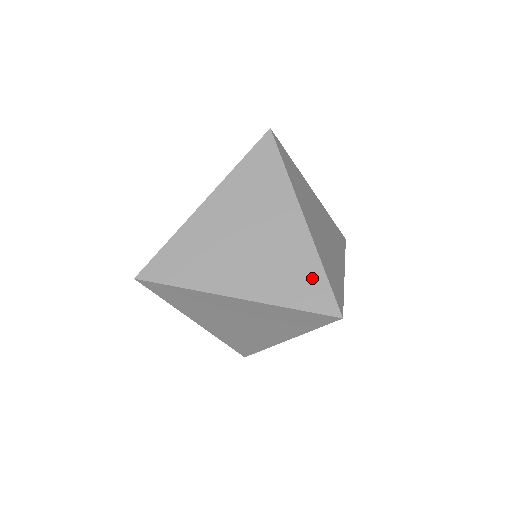
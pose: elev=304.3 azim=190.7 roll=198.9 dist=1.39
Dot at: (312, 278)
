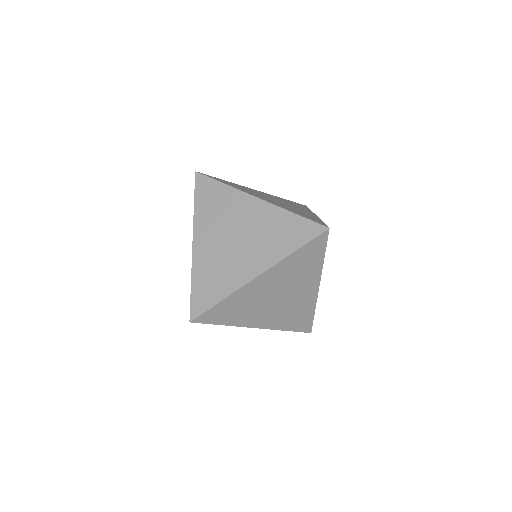
Dot at: (292, 224)
